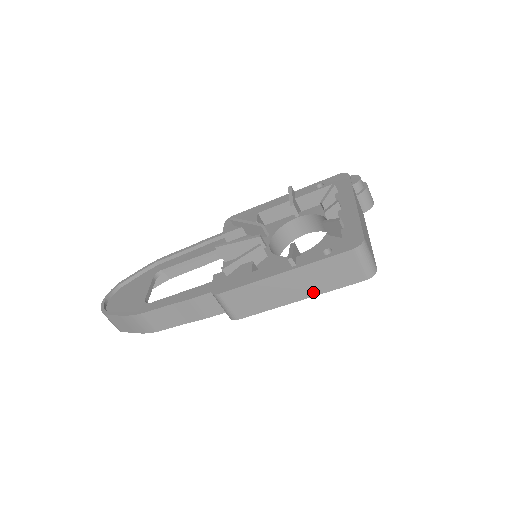
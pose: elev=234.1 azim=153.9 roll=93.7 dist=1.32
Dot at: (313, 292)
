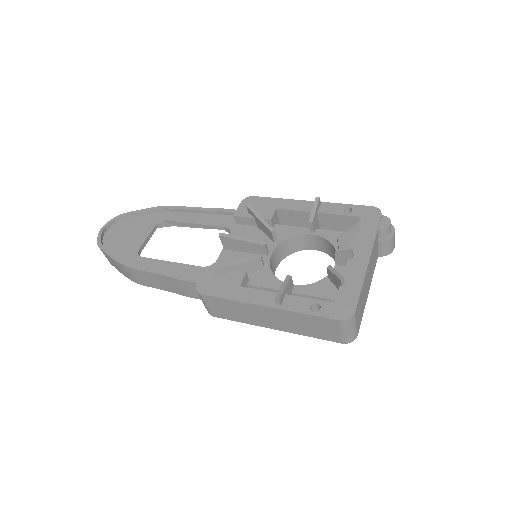
Dot at: (289, 330)
